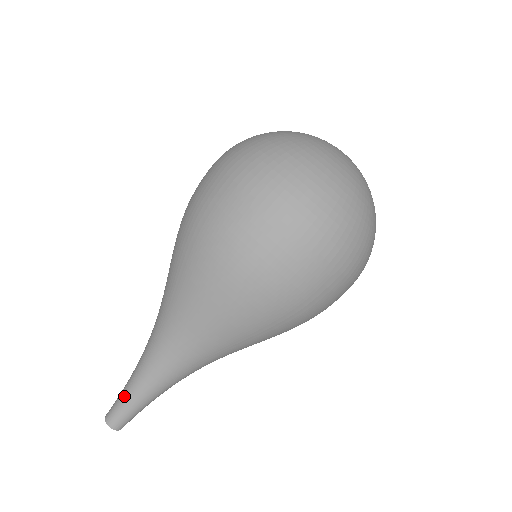
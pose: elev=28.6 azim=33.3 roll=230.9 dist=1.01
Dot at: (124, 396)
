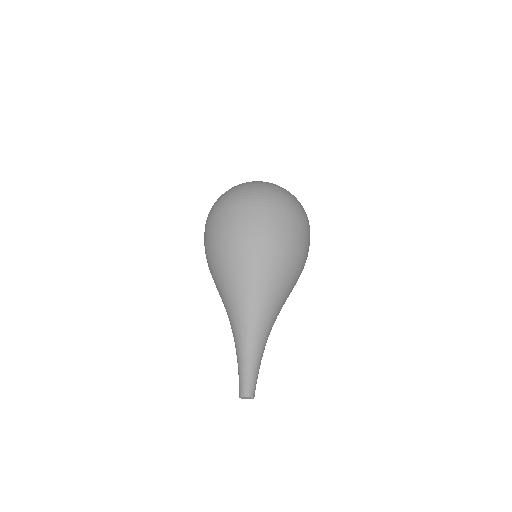
Dot at: (238, 372)
